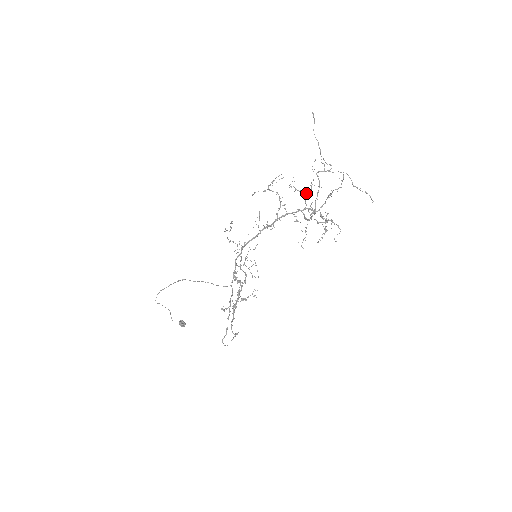
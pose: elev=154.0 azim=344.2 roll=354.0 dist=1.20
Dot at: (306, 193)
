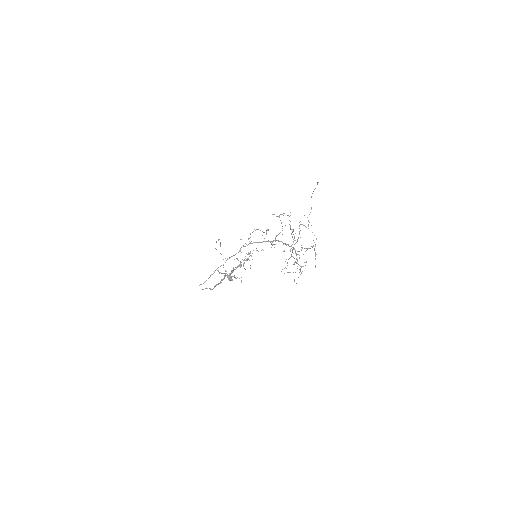
Dot at: occluded
